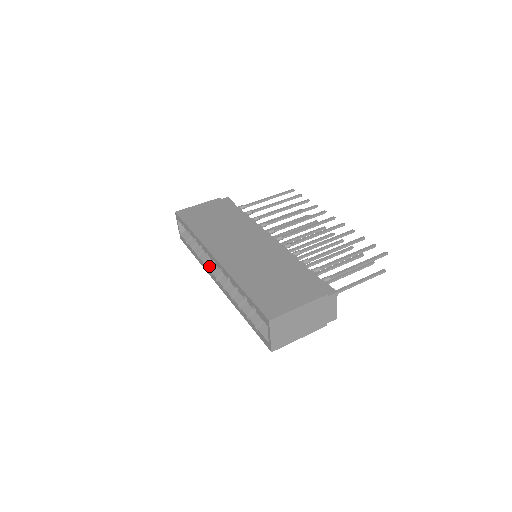
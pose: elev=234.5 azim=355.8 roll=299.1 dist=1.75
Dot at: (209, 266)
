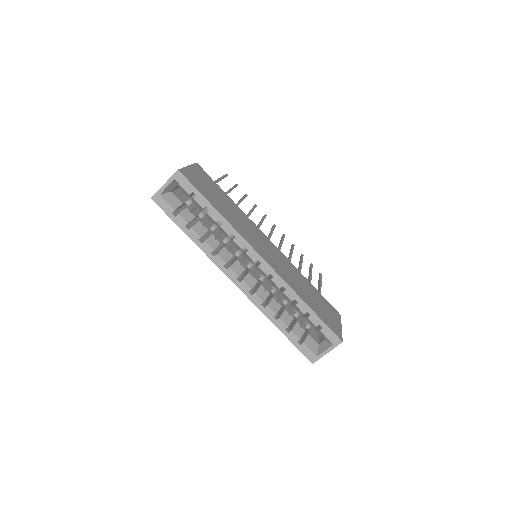
Dot at: (225, 258)
